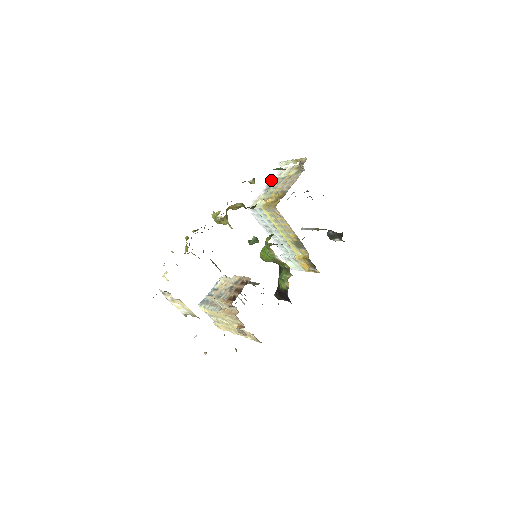
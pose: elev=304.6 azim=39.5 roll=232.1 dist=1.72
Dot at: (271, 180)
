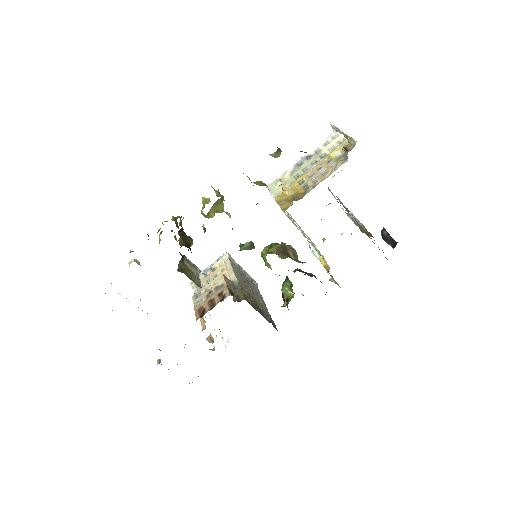
Dot at: (310, 150)
